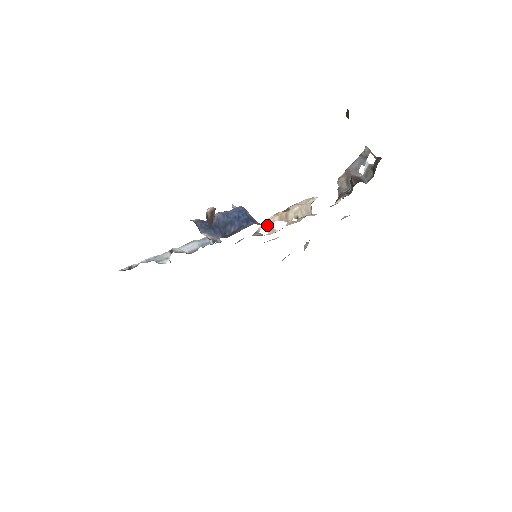
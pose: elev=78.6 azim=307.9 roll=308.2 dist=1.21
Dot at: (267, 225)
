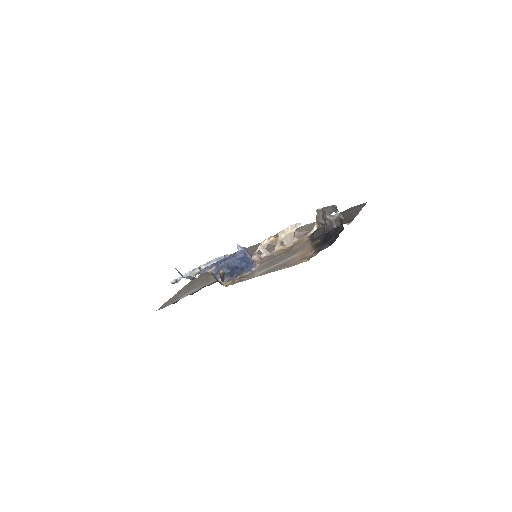
Dot at: (262, 248)
